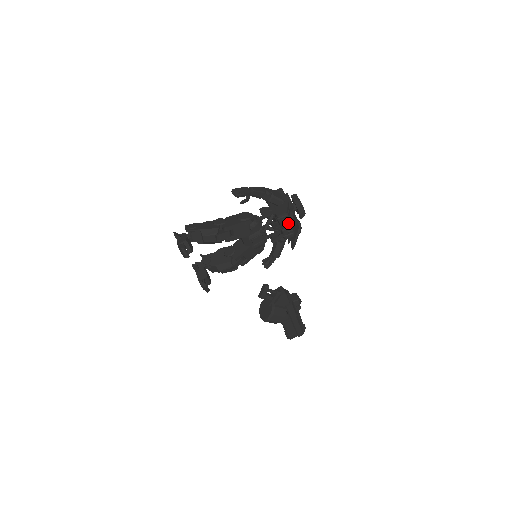
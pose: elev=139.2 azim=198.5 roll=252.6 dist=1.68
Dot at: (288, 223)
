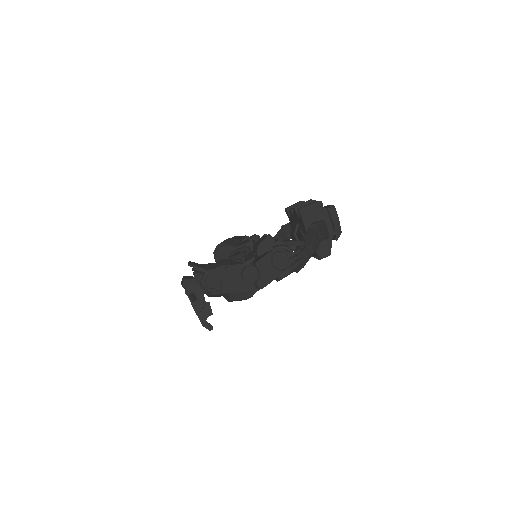
Dot at: occluded
